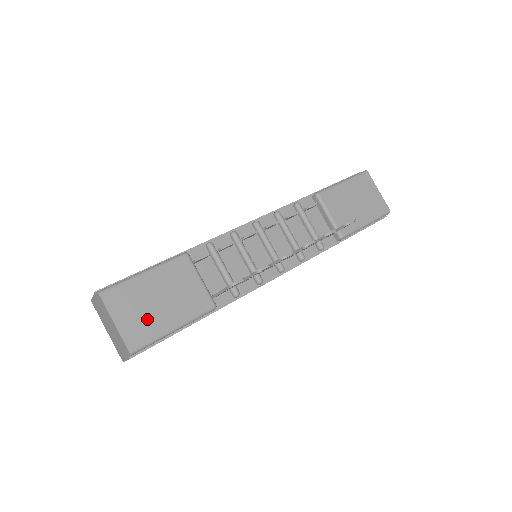
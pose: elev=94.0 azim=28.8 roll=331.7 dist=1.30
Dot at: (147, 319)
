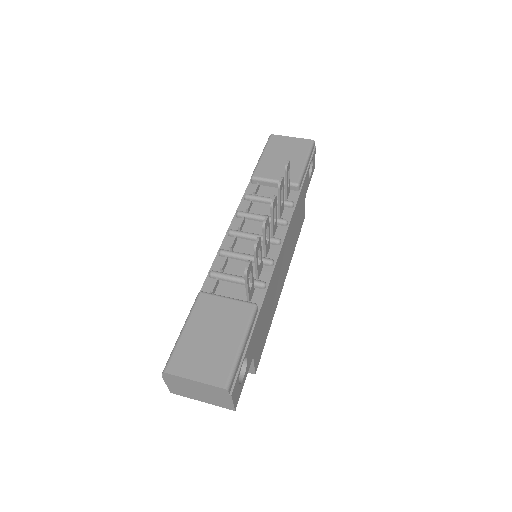
Dot at: (215, 356)
